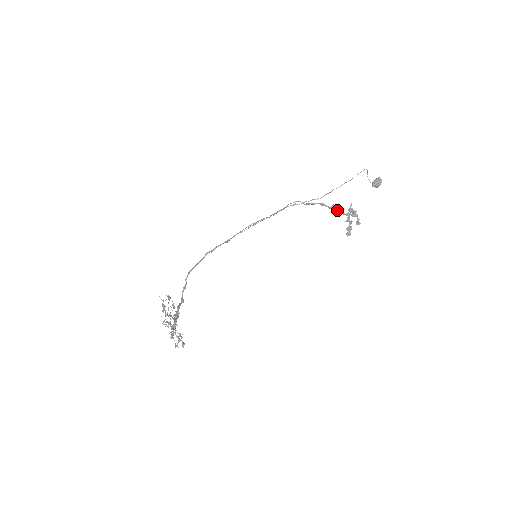
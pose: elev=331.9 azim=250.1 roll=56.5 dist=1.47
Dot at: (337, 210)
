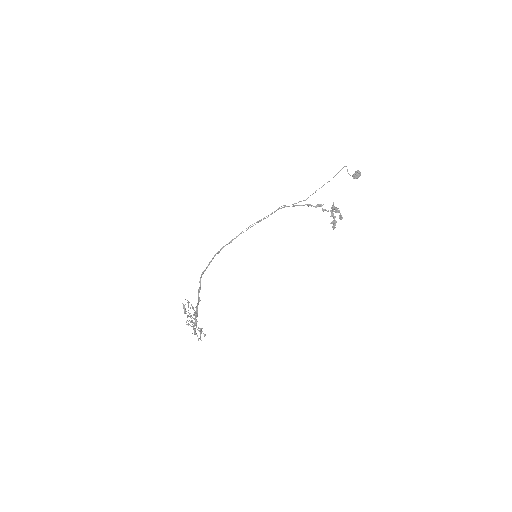
Dot at: (322, 208)
